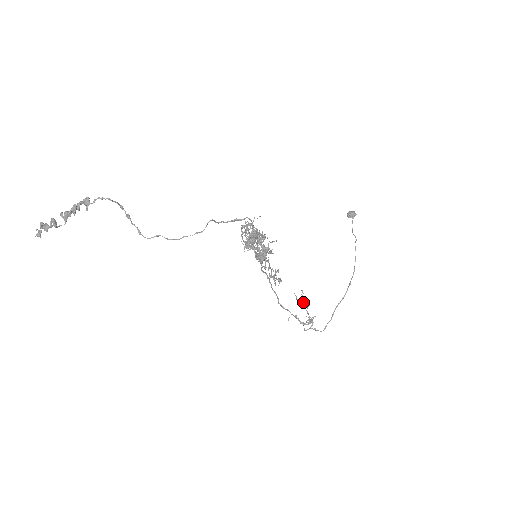
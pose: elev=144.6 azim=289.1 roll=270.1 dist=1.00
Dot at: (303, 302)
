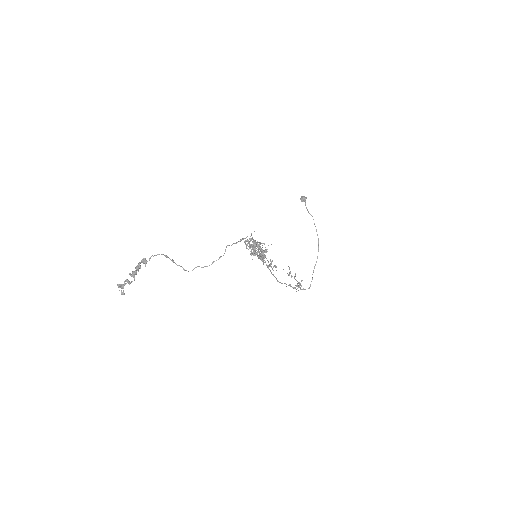
Dot at: (290, 273)
